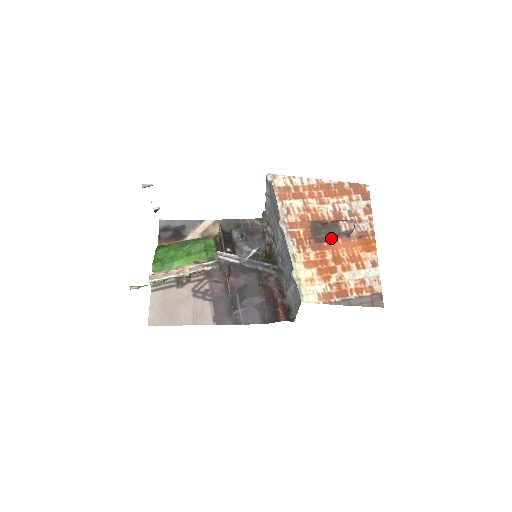
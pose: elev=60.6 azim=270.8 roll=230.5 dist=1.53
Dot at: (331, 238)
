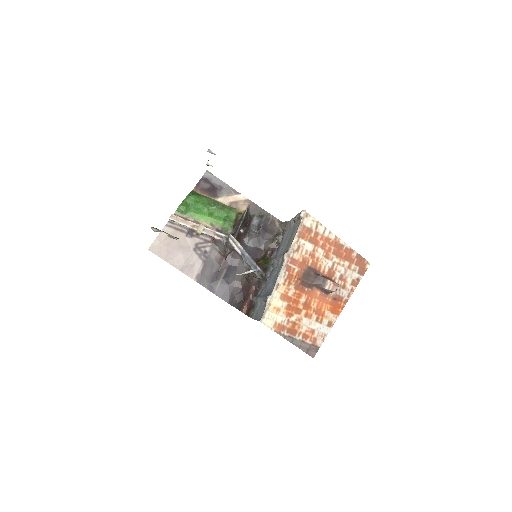
Dot at: (314, 287)
